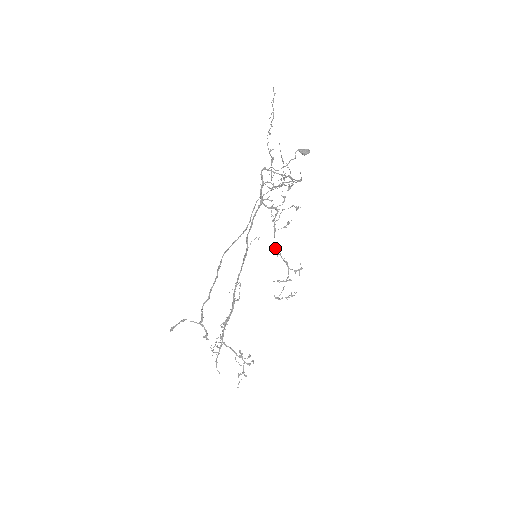
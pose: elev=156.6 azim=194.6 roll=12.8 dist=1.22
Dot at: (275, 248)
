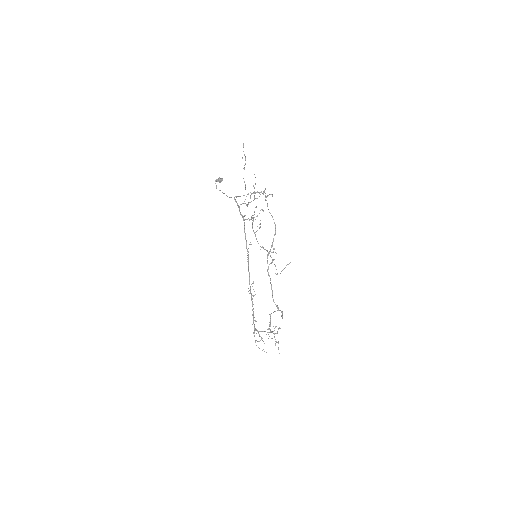
Dot at: occluded
